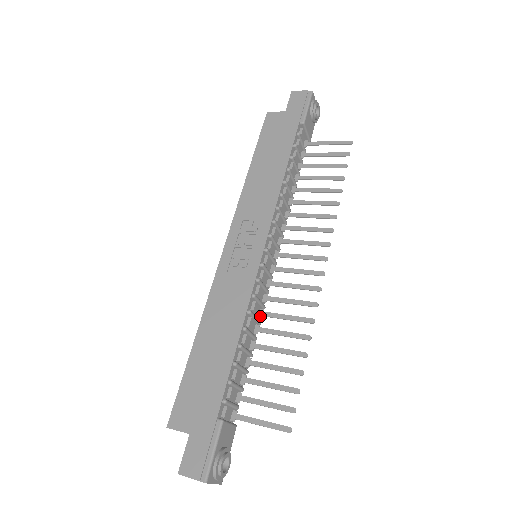
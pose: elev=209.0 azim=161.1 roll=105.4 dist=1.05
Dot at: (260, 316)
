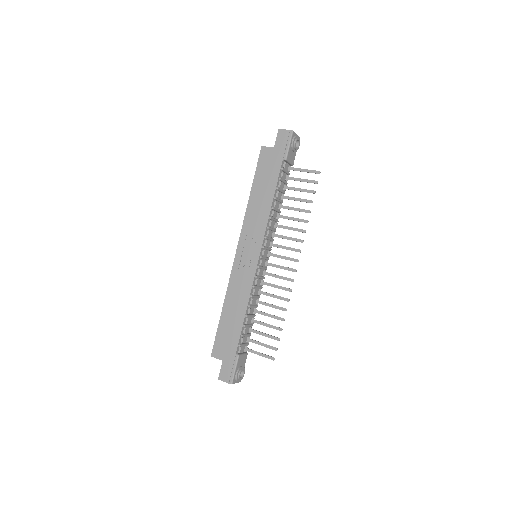
Dot at: (259, 294)
